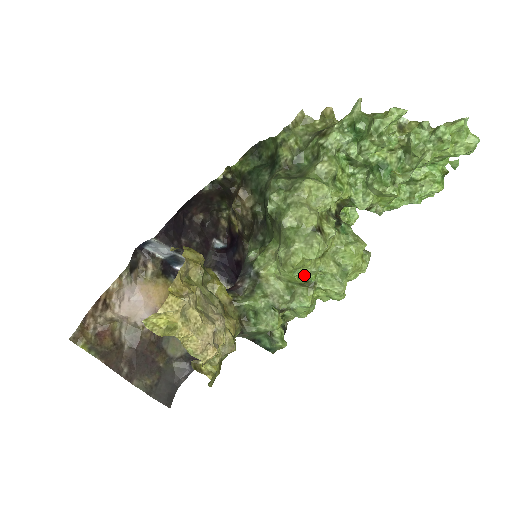
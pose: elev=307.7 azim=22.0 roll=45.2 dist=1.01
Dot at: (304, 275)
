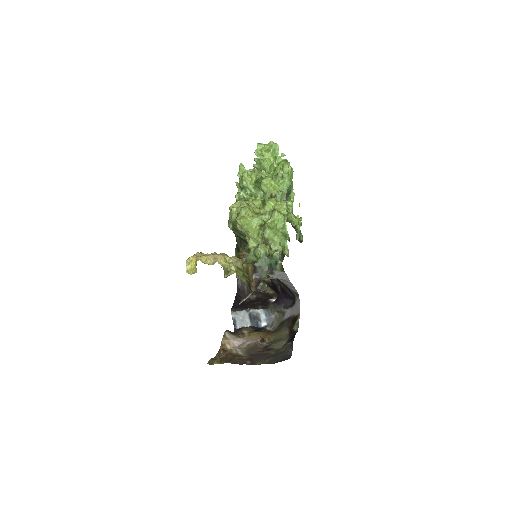
Dot at: (256, 224)
